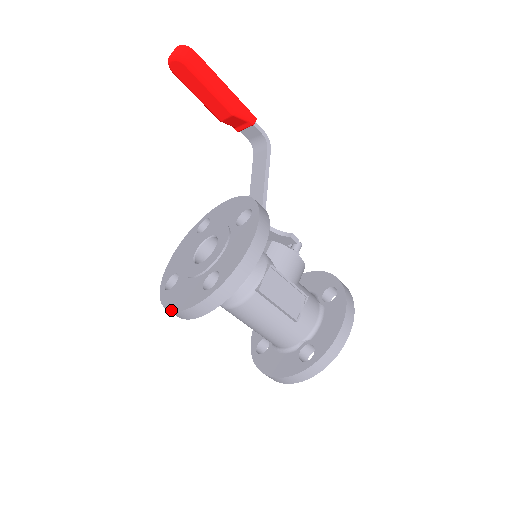
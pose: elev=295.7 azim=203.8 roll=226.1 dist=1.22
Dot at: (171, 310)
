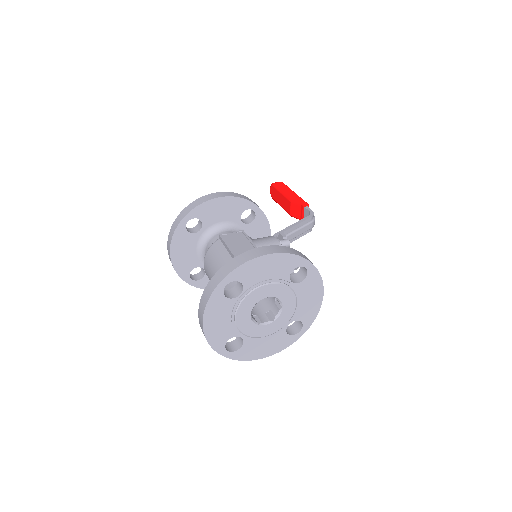
Dot at: occluded
